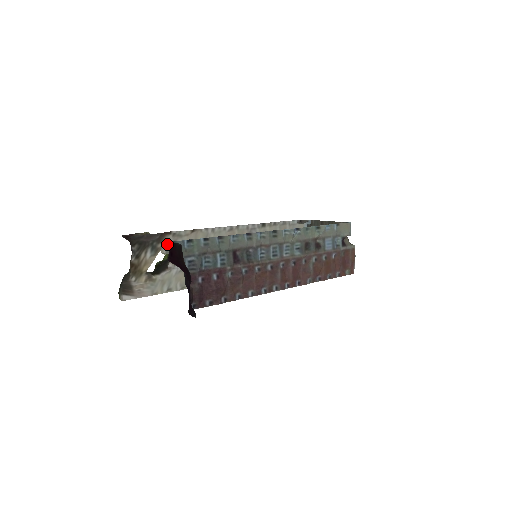
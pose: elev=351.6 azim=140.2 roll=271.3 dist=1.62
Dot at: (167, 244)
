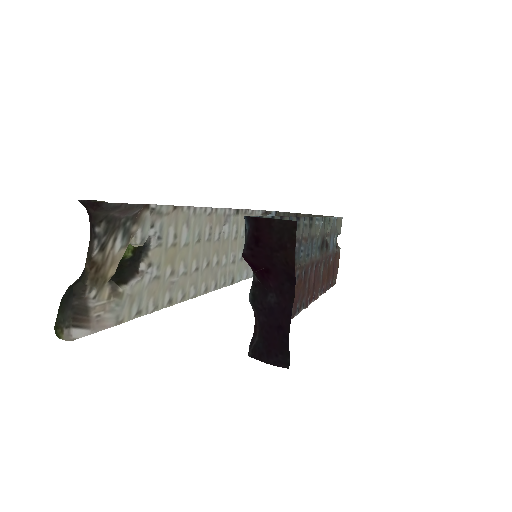
Dot at: (143, 227)
